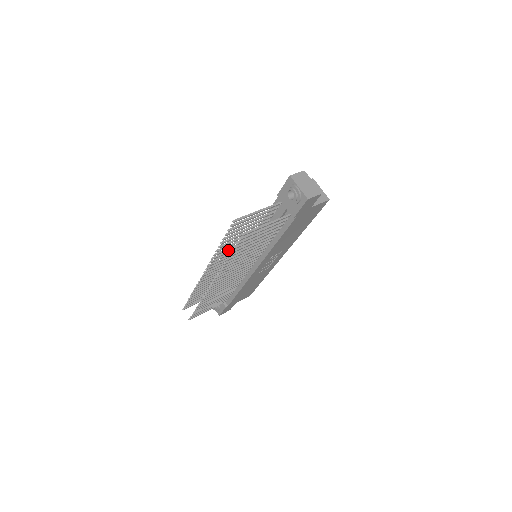
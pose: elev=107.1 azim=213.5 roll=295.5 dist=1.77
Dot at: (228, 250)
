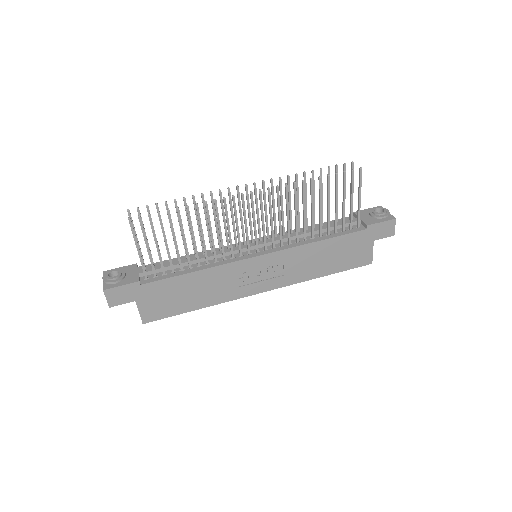
Dot at: (282, 199)
